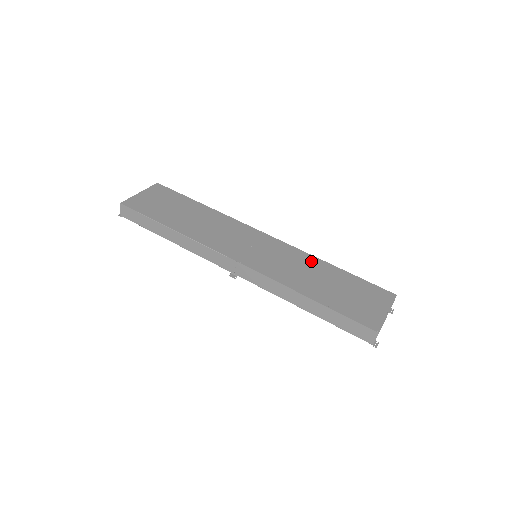
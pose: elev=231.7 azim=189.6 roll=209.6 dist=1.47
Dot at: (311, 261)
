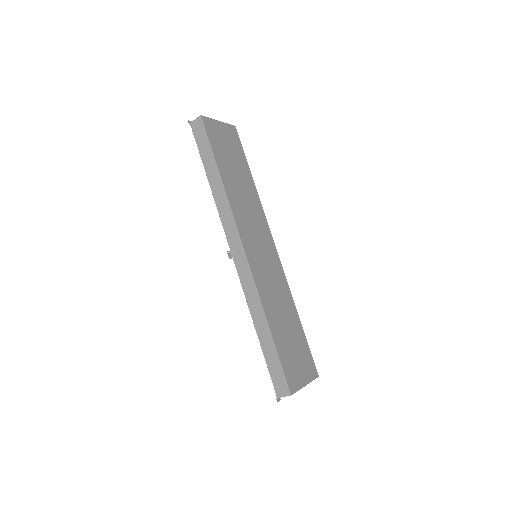
Dot at: (288, 298)
